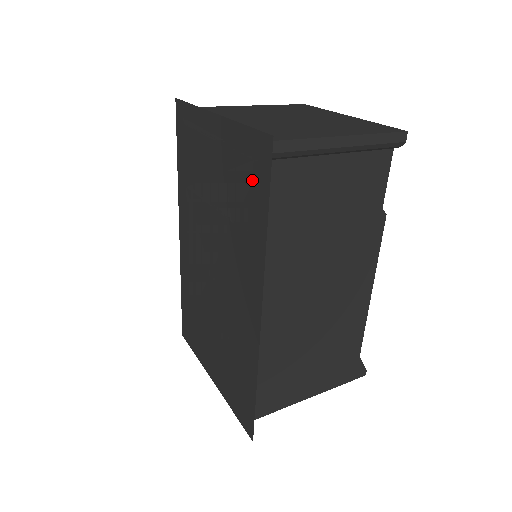
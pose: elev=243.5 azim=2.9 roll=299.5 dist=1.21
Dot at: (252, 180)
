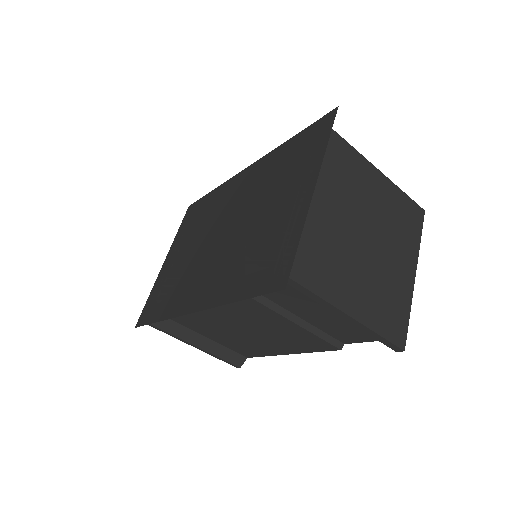
Dot at: (264, 268)
